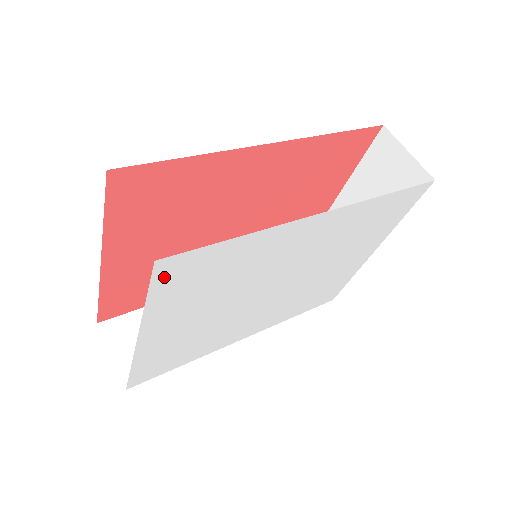
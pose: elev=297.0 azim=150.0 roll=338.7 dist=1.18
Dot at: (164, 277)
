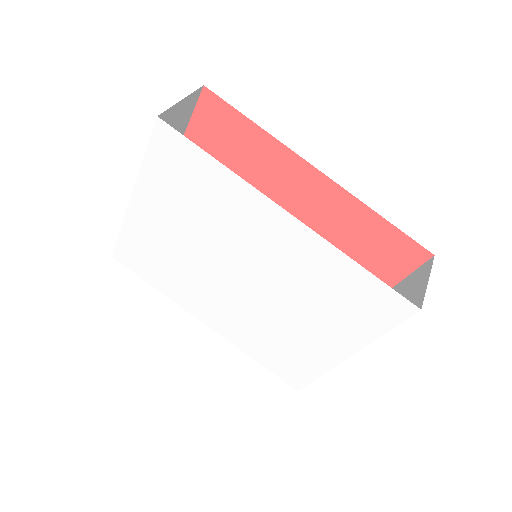
Dot at: (160, 143)
